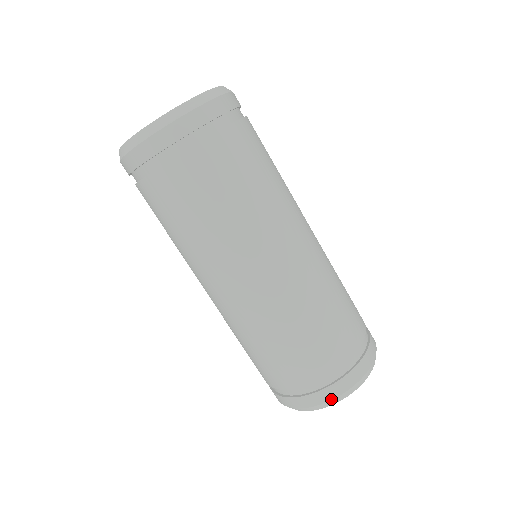
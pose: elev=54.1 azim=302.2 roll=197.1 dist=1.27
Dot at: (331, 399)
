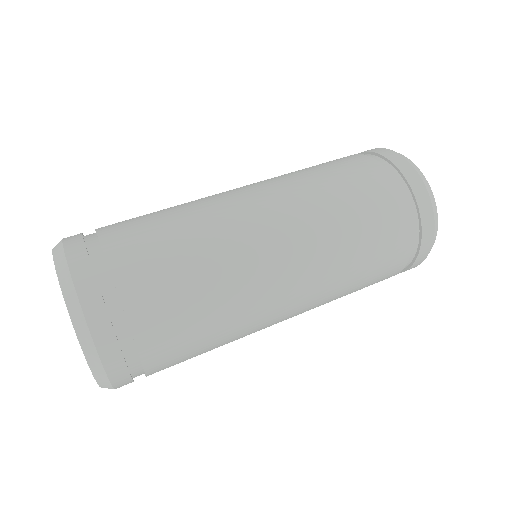
Dot at: occluded
